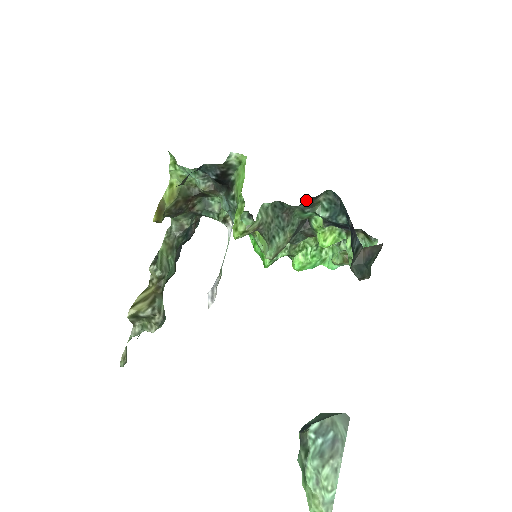
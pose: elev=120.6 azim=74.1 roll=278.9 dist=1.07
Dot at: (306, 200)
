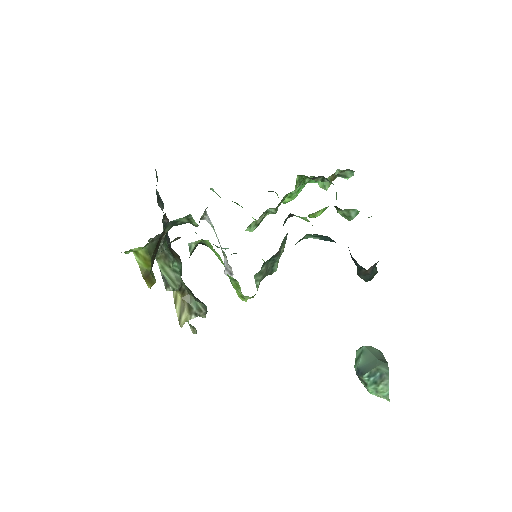
Dot at: occluded
